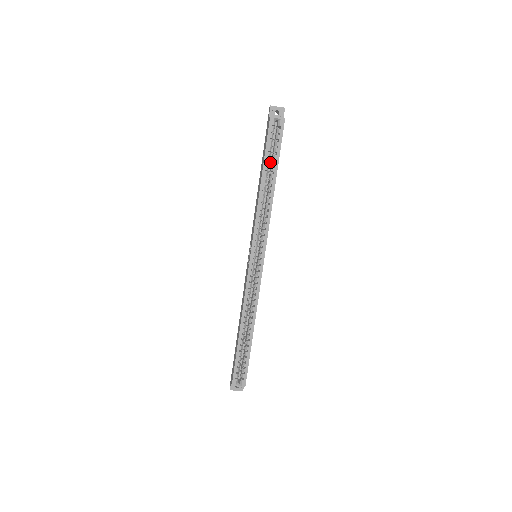
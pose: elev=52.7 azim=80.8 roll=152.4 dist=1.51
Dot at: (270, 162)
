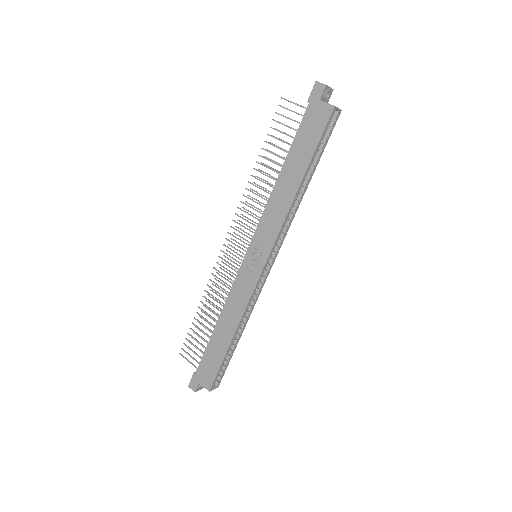
Dot at: occluded
